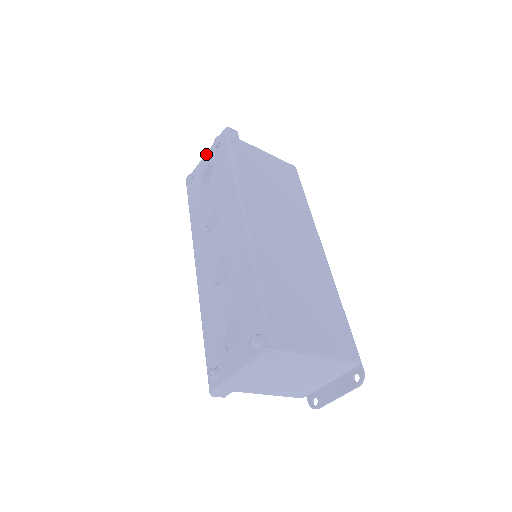
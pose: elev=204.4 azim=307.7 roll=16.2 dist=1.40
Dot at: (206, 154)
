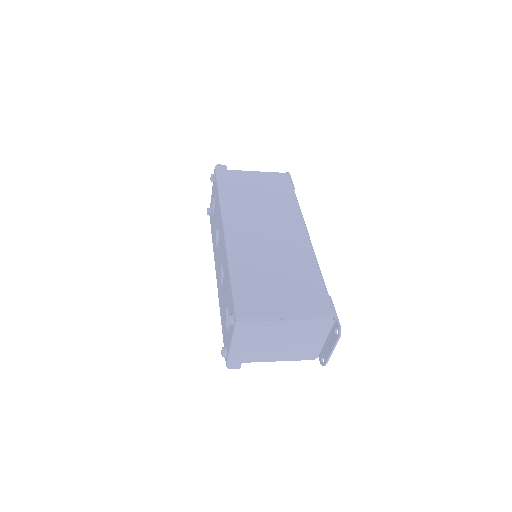
Dot at: (212, 190)
